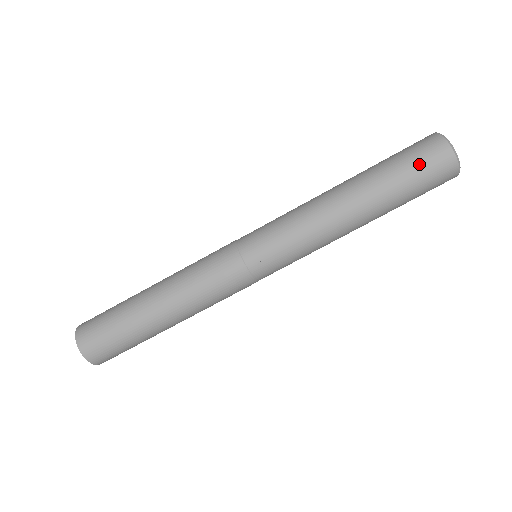
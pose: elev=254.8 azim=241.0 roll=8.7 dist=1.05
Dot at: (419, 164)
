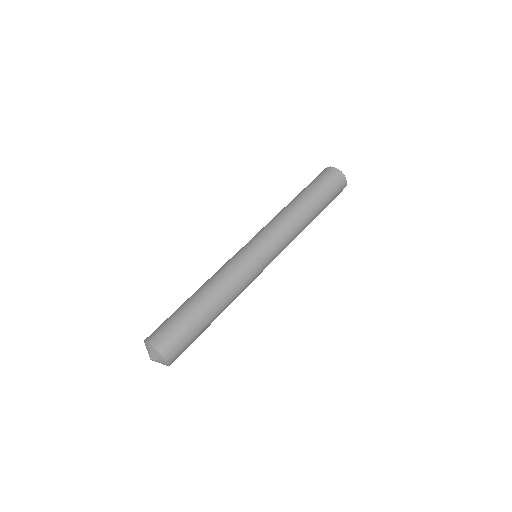
Dot at: (315, 178)
